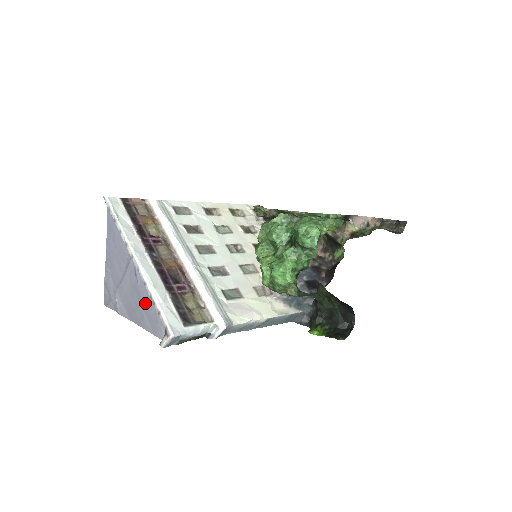
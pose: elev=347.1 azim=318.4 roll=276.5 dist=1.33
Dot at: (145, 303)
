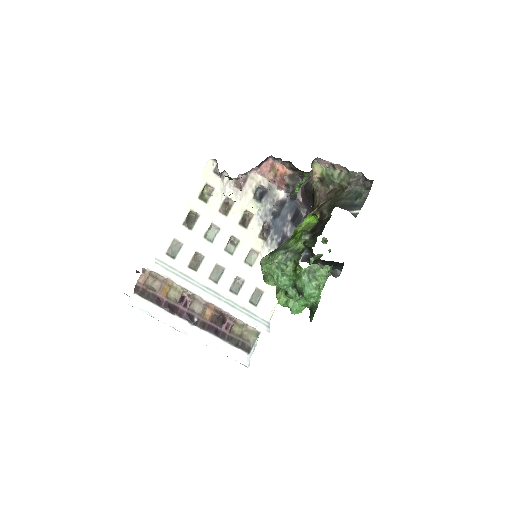
Dot at: occluded
